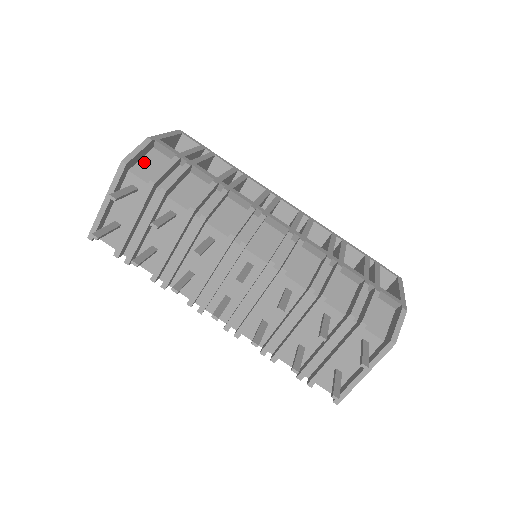
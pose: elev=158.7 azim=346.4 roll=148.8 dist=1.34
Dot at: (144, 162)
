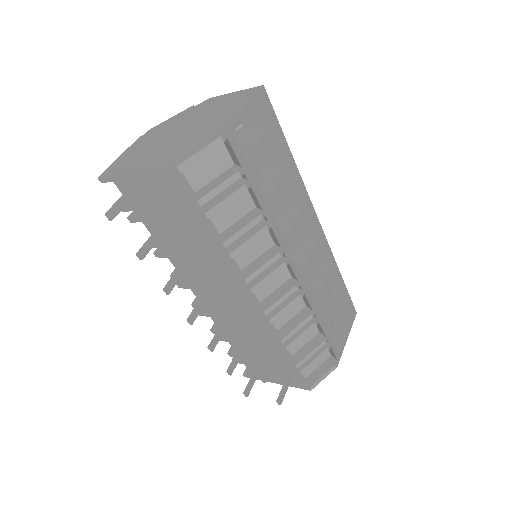
Dot at: occluded
